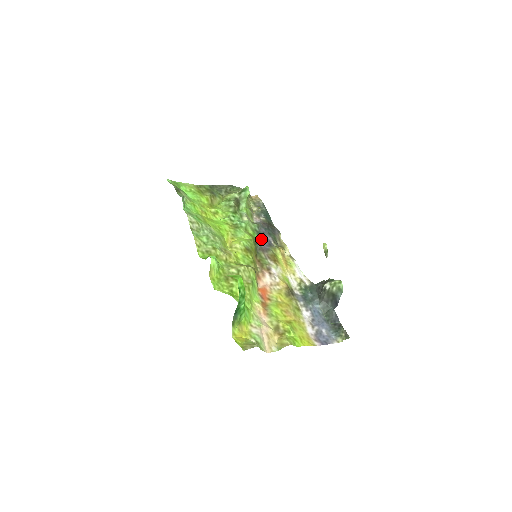
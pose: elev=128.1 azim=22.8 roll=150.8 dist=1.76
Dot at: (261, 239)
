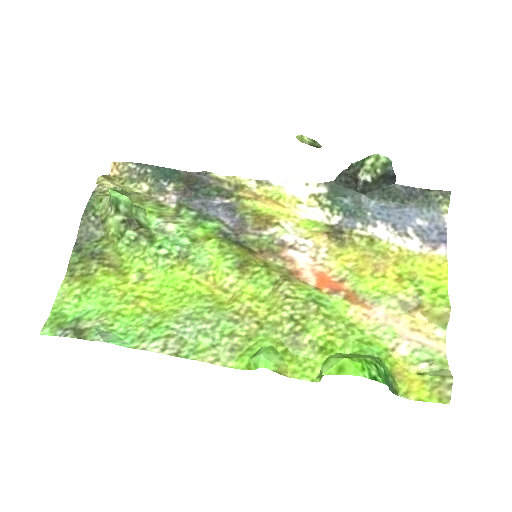
Dot at: (215, 218)
